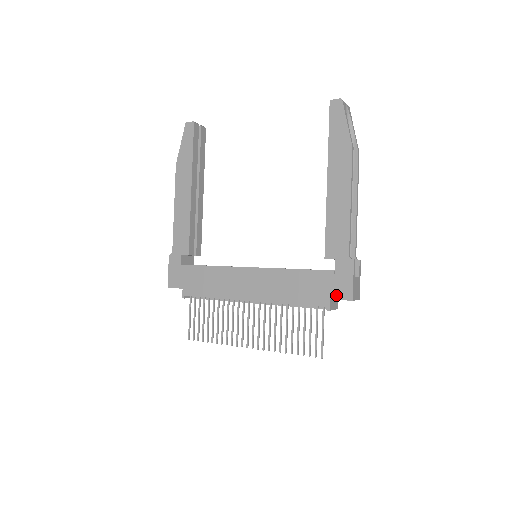
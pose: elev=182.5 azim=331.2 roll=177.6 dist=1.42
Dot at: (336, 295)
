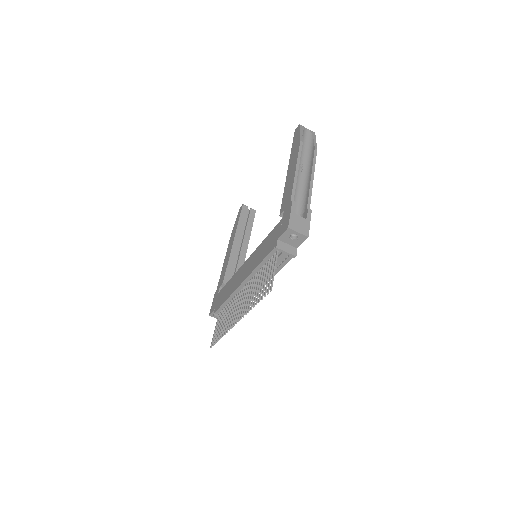
Dot at: (281, 233)
